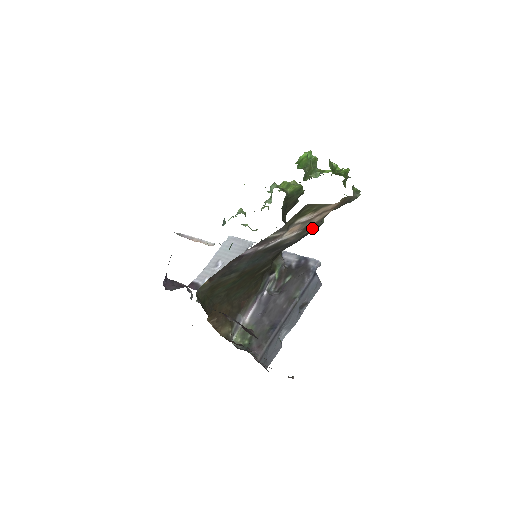
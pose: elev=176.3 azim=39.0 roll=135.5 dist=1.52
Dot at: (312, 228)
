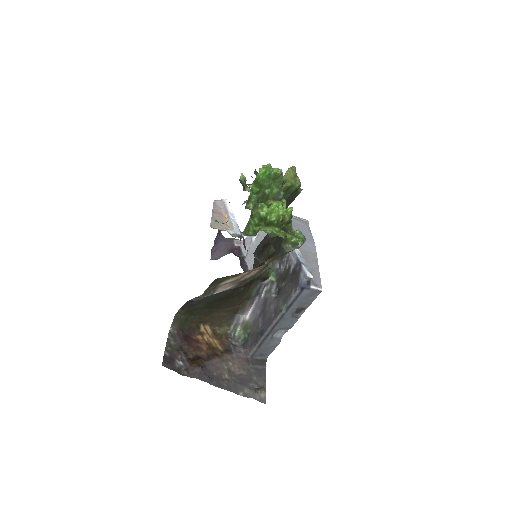
Dot at: (253, 277)
